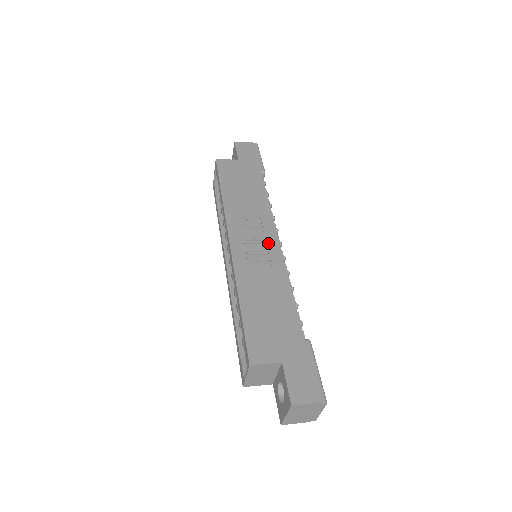
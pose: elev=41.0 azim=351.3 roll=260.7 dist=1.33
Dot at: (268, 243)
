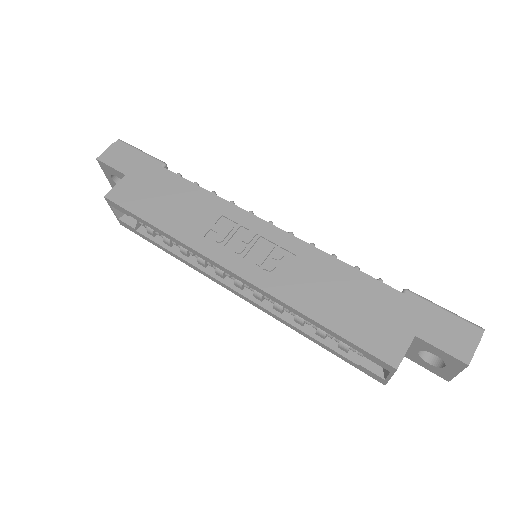
Dot at: (262, 235)
